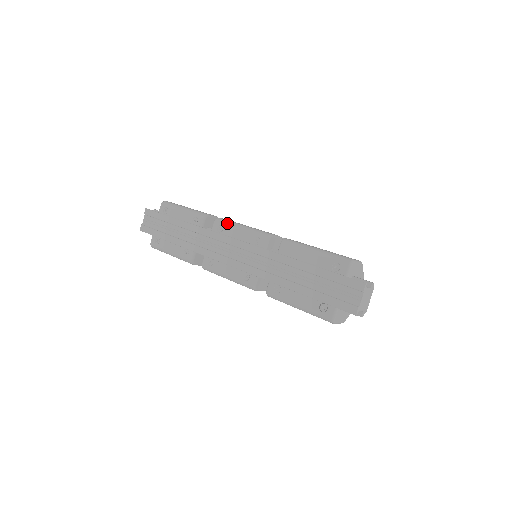
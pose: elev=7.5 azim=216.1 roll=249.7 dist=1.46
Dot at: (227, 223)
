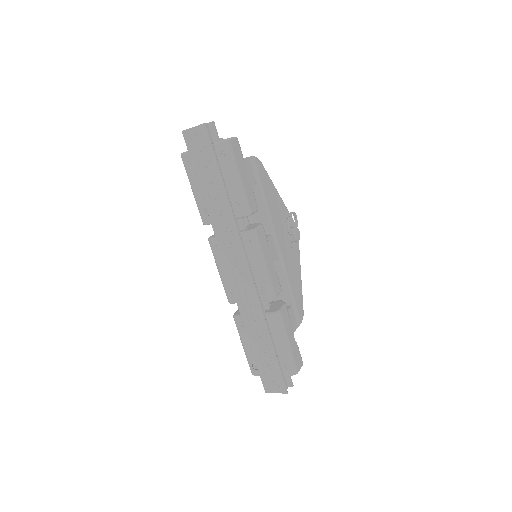
Dot at: (257, 248)
